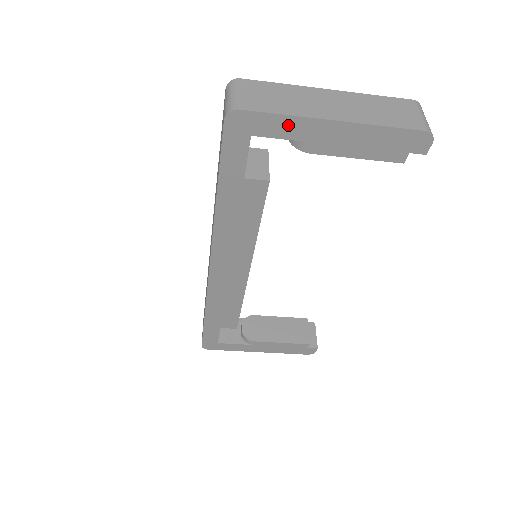
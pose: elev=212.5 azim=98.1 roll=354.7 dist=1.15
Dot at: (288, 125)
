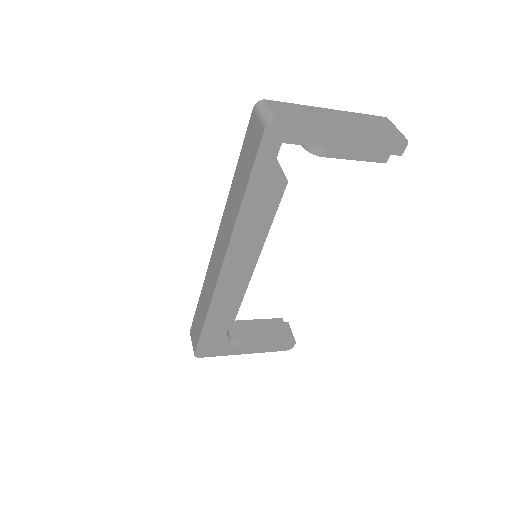
Dot at: (311, 134)
